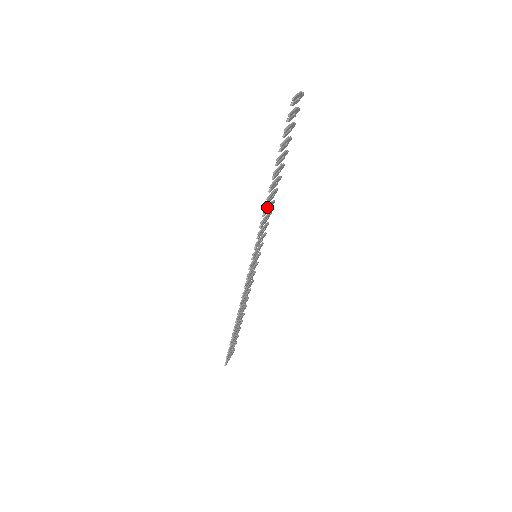
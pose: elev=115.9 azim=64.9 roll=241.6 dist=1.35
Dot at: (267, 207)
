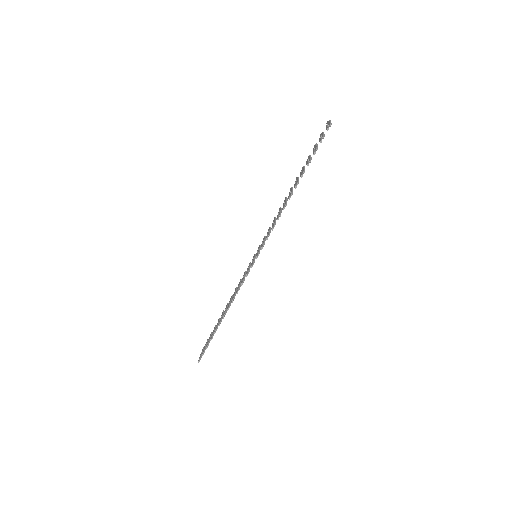
Dot at: (281, 212)
